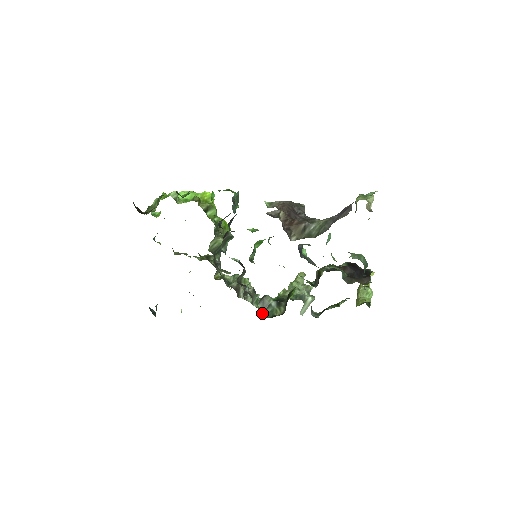
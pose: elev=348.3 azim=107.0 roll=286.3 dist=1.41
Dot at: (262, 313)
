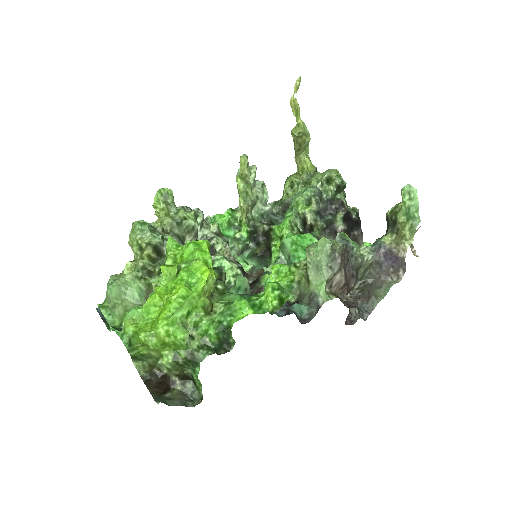
Dot at: (246, 261)
